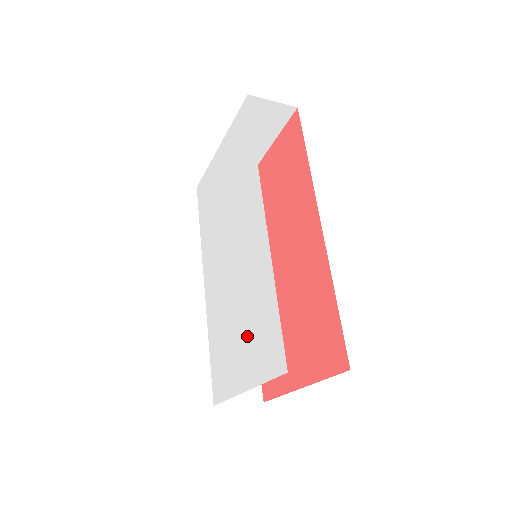
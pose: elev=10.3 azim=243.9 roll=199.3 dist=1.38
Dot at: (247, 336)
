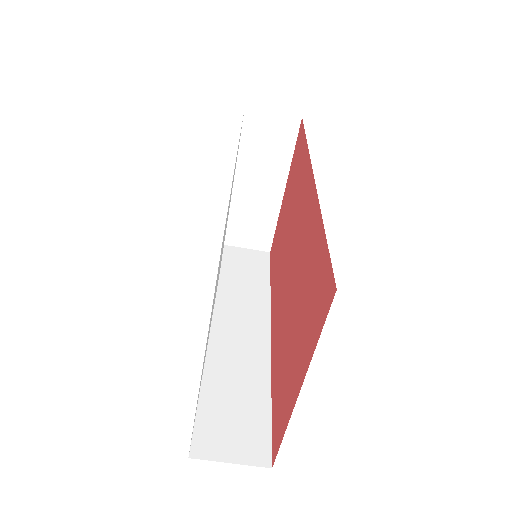
Dot at: occluded
